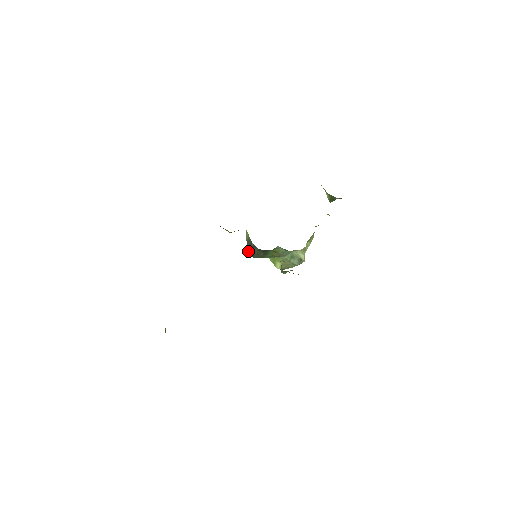
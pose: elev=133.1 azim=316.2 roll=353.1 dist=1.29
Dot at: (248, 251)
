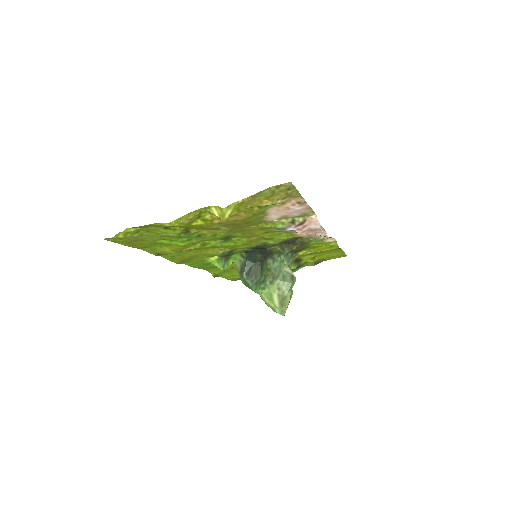
Dot at: (245, 275)
